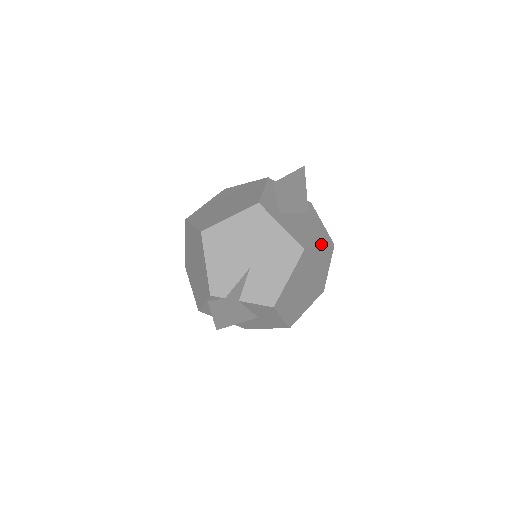
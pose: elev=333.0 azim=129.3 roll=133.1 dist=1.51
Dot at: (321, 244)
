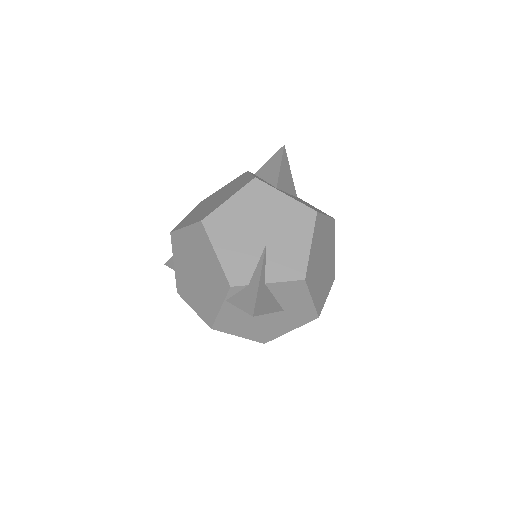
Dot at: (325, 214)
